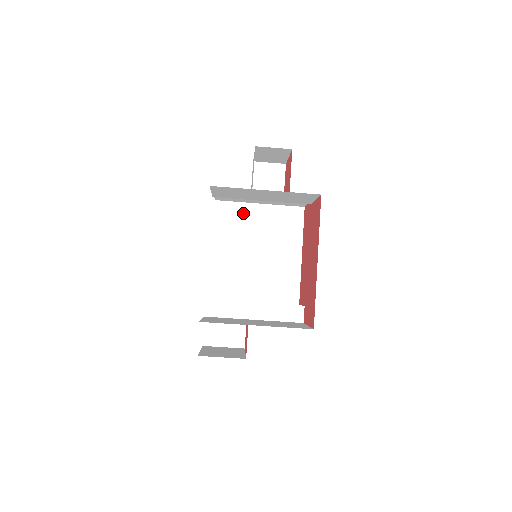
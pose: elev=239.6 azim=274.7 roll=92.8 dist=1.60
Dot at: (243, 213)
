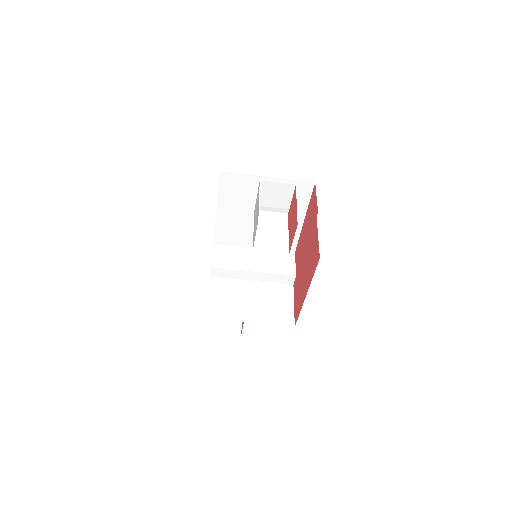
Dot at: (249, 184)
